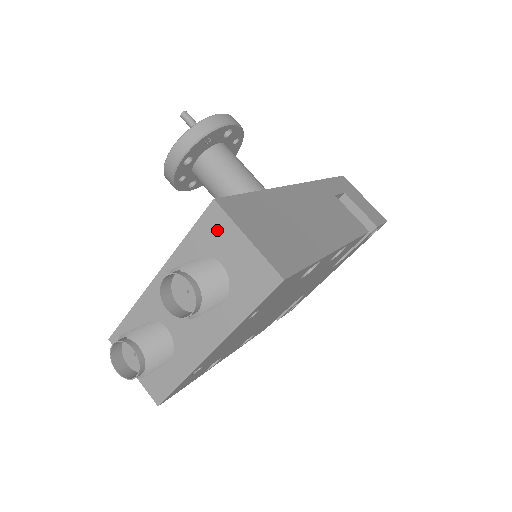
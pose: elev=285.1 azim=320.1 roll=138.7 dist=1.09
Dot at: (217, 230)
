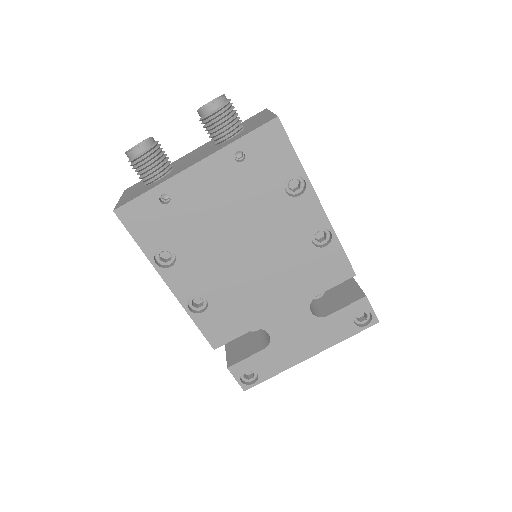
Dot at: (256, 117)
